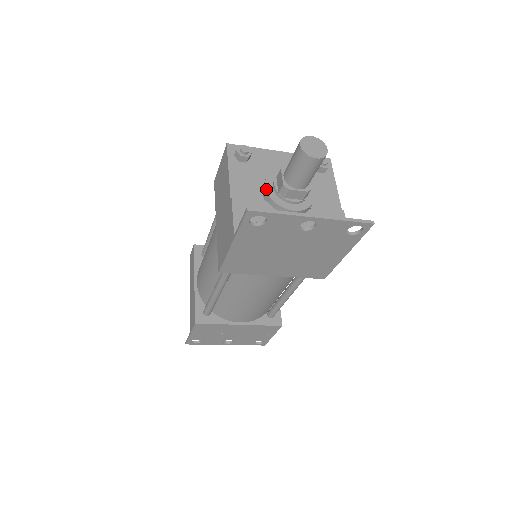
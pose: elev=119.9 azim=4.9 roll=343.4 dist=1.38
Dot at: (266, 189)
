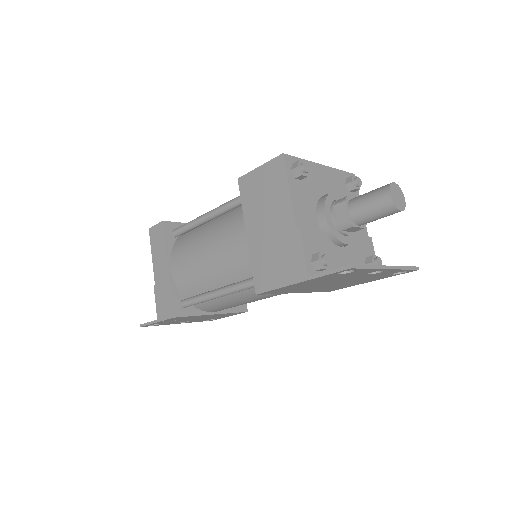
Dot at: (327, 219)
